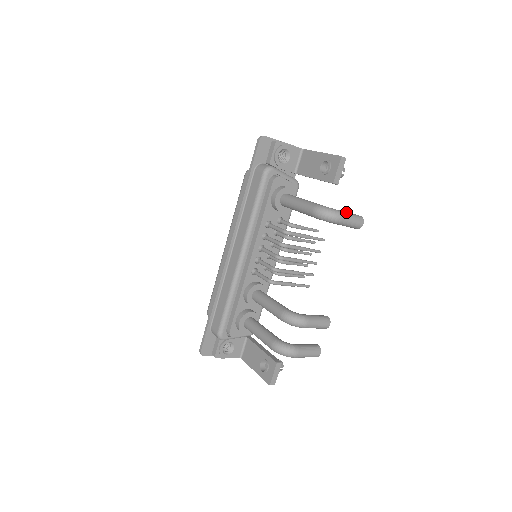
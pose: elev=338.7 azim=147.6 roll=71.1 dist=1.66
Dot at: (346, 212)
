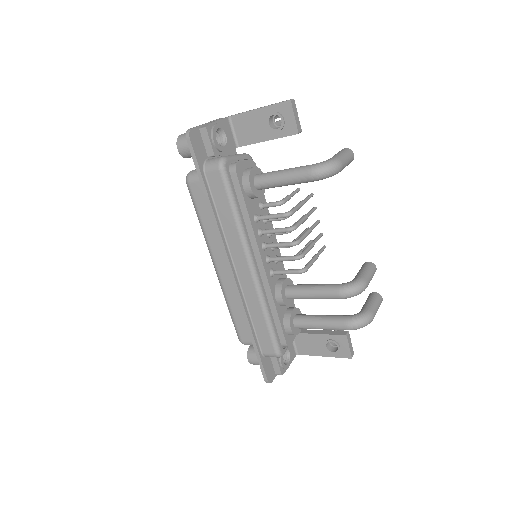
Dot at: (338, 155)
